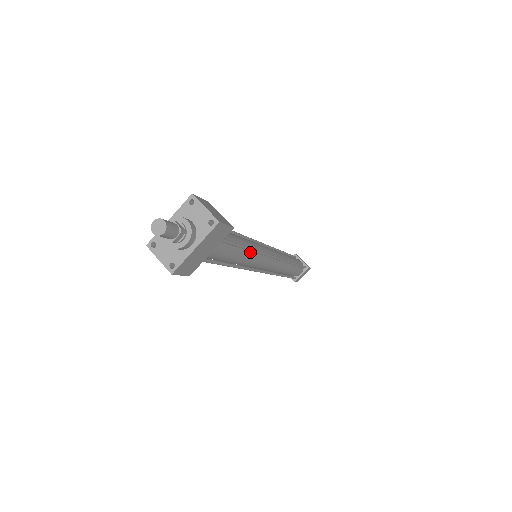
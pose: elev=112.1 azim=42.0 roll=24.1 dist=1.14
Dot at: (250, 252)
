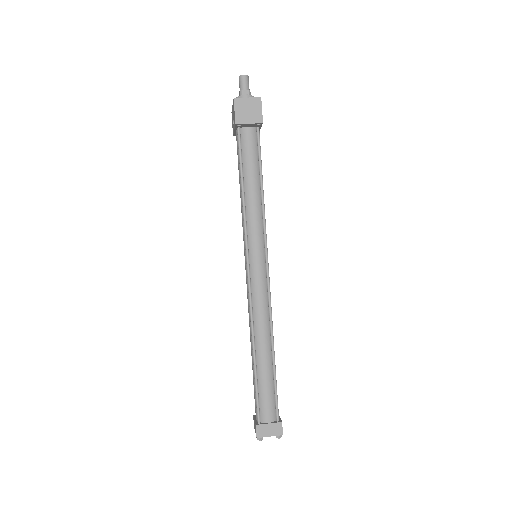
Dot at: occluded
